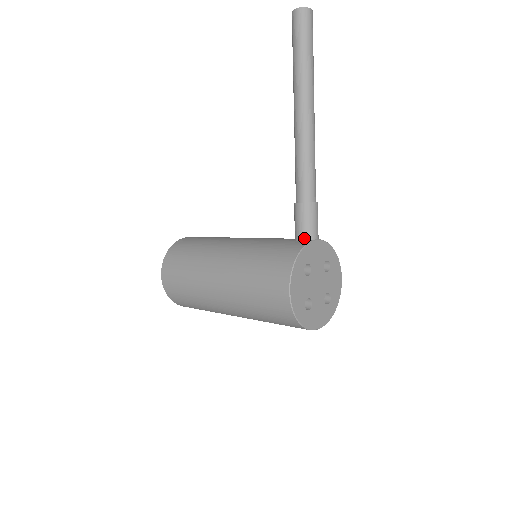
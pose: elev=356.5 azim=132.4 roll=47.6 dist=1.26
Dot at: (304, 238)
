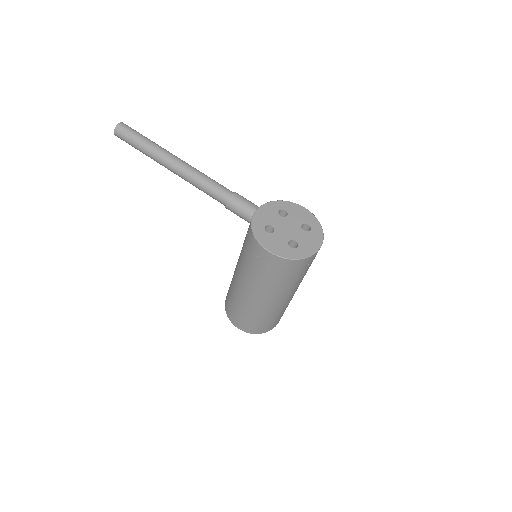
Dot at: (250, 217)
